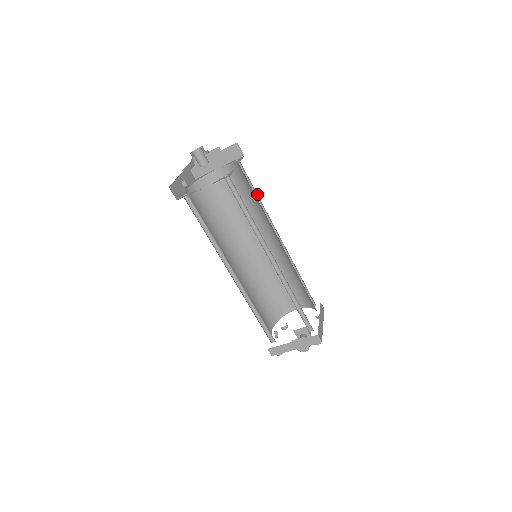
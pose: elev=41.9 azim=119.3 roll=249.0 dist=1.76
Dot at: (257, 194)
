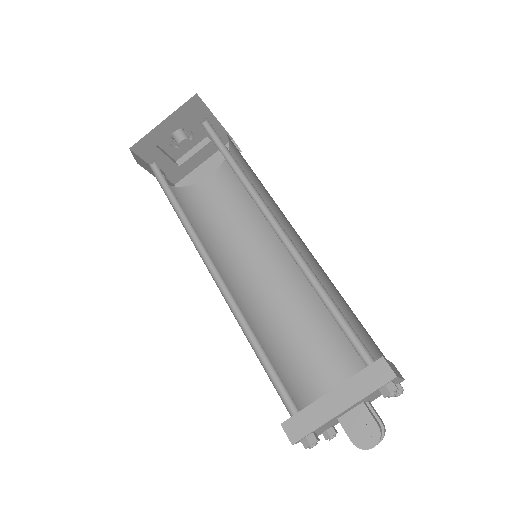
Dot at: occluded
